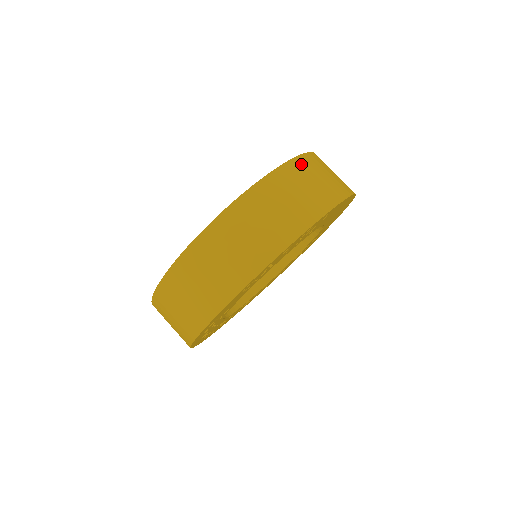
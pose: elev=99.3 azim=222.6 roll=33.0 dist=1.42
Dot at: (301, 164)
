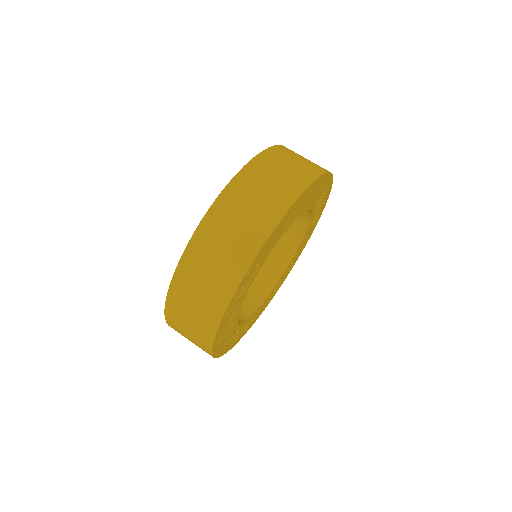
Dot at: (209, 226)
